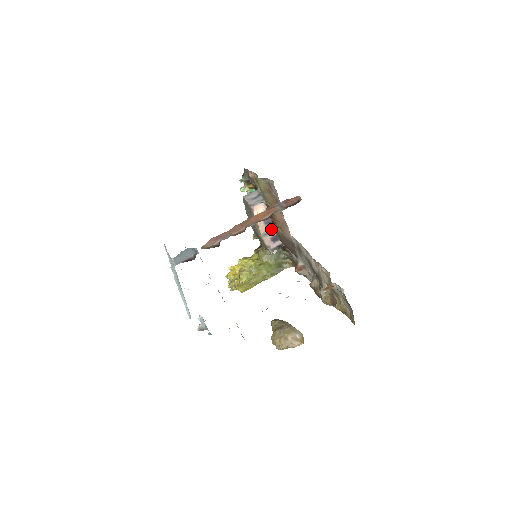
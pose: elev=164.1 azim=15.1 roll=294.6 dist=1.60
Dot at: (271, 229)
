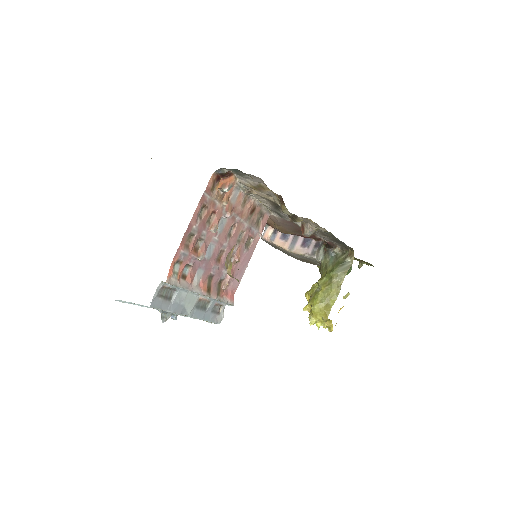
Dot at: (293, 239)
